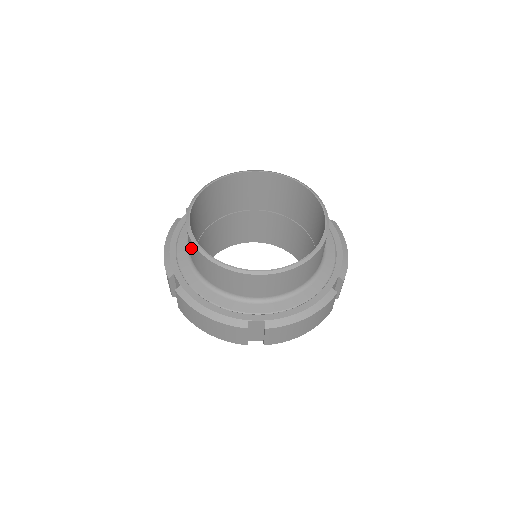
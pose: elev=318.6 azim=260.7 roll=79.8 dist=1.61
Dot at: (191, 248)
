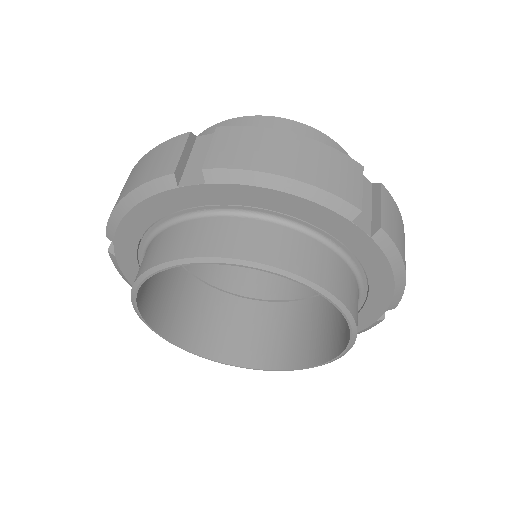
Dot at: occluded
